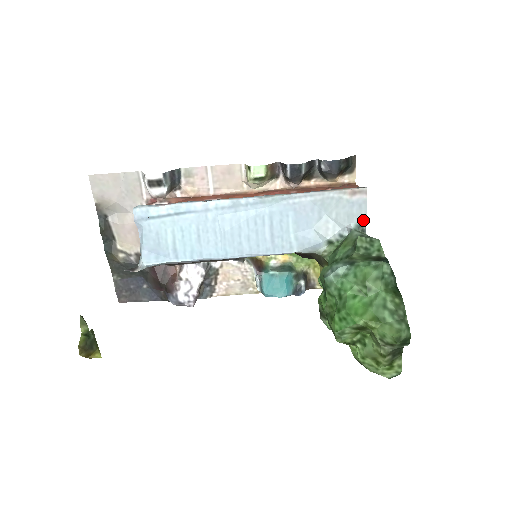
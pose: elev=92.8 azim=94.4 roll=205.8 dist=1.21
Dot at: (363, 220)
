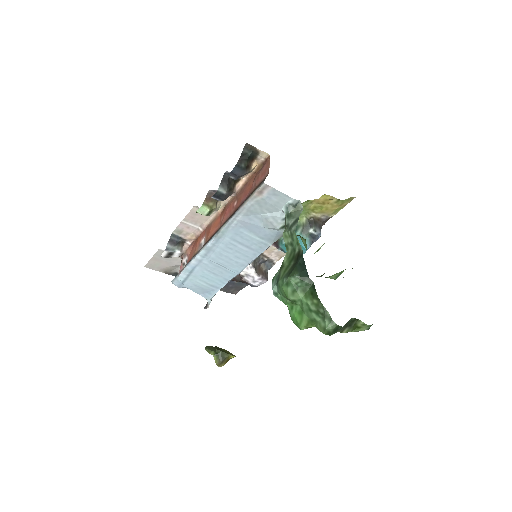
Dot at: (288, 199)
